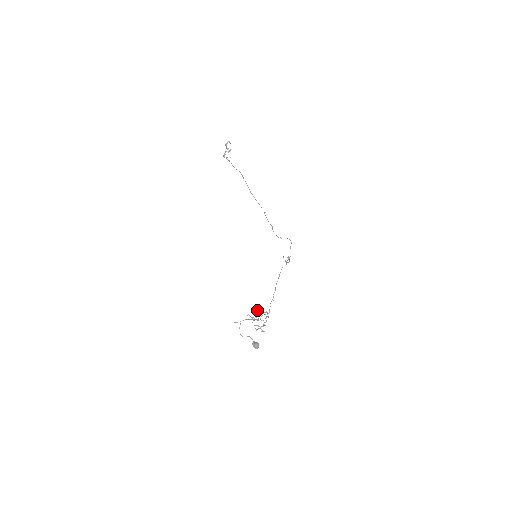
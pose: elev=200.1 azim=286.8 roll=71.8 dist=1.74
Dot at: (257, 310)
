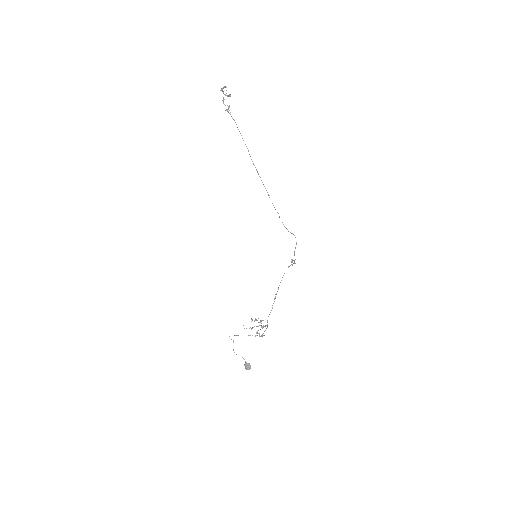
Dot at: (255, 320)
